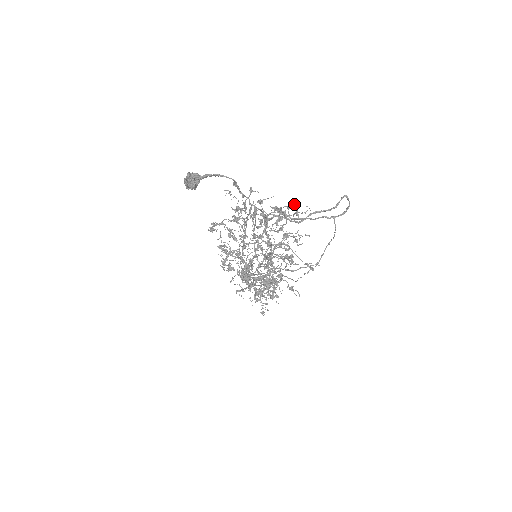
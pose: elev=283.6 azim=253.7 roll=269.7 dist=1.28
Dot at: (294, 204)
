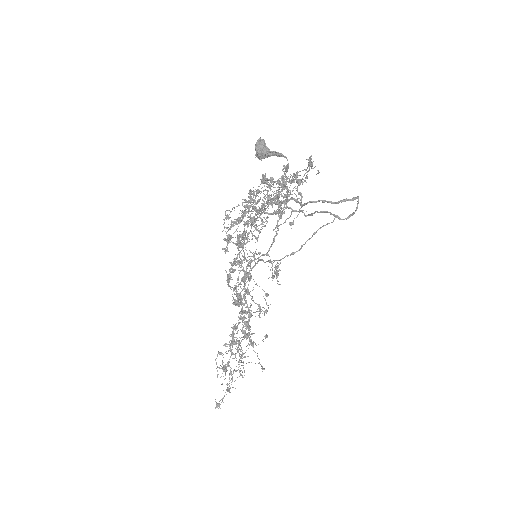
Dot at: (310, 164)
